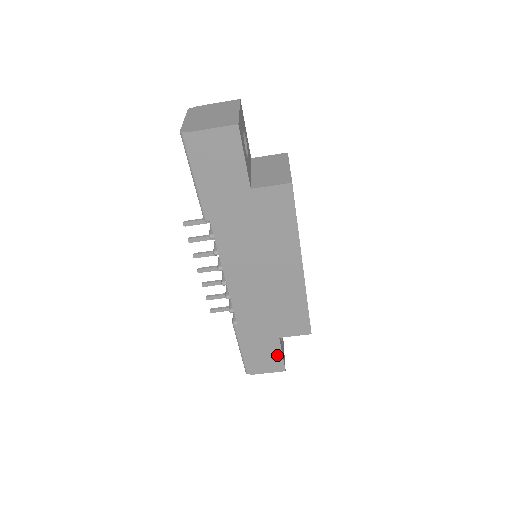
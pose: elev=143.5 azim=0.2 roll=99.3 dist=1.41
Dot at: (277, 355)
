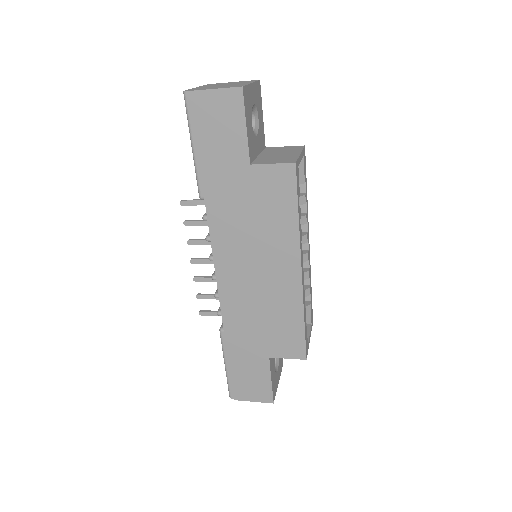
Dot at: (265, 380)
